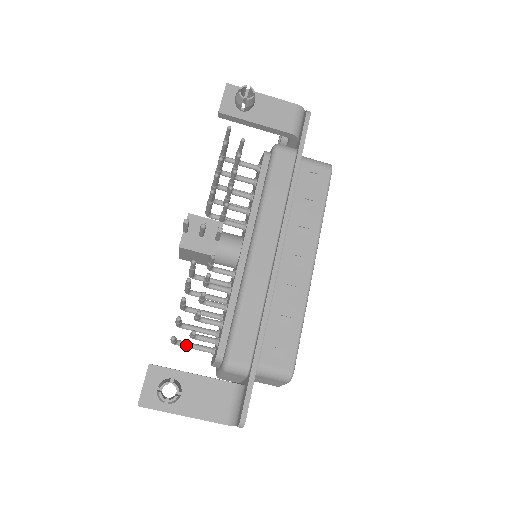
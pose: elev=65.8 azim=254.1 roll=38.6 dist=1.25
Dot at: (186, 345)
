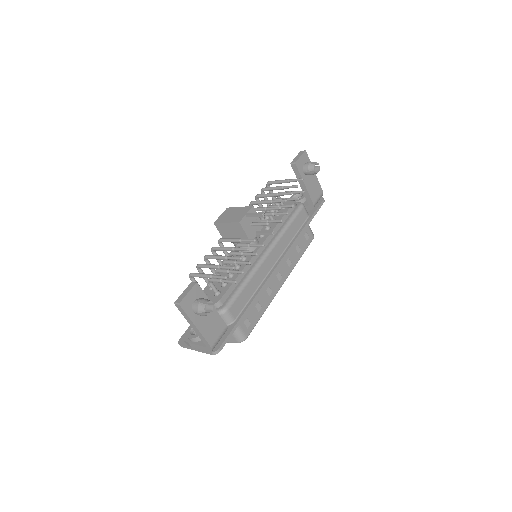
Dot at: occluded
